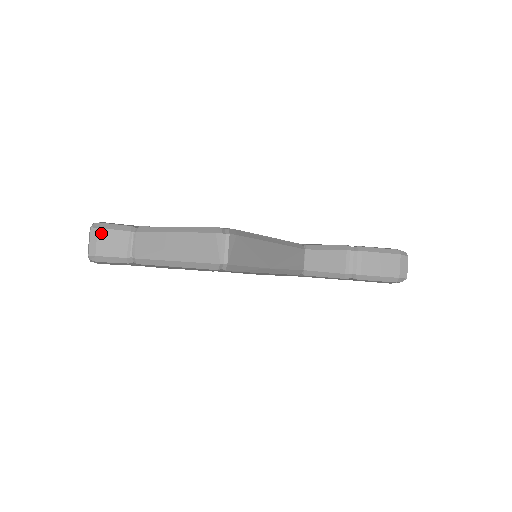
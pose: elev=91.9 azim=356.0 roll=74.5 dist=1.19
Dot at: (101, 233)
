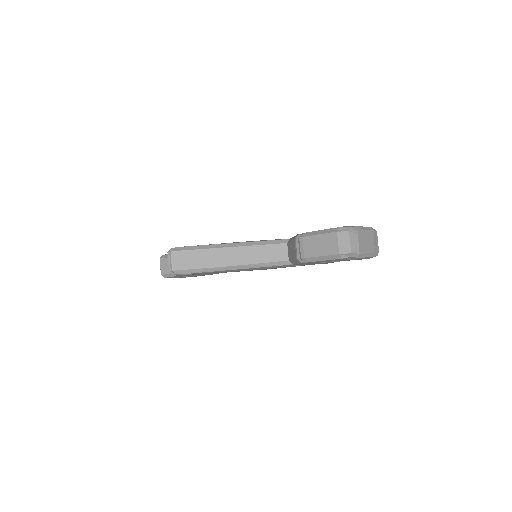
Dot at: (161, 261)
